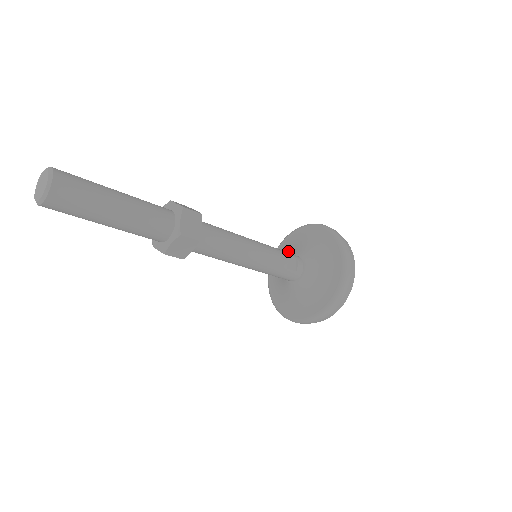
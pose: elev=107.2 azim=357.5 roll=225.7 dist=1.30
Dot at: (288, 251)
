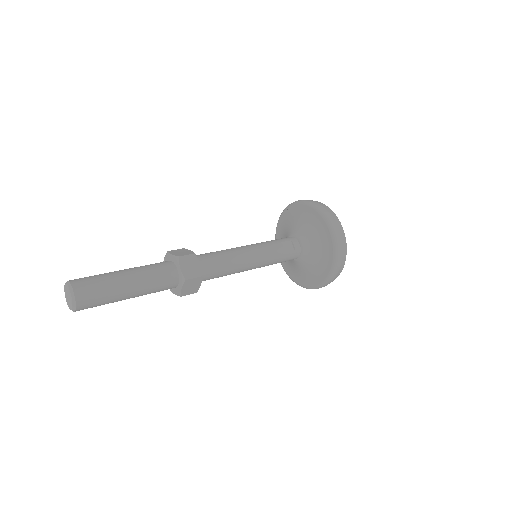
Dot at: (284, 232)
